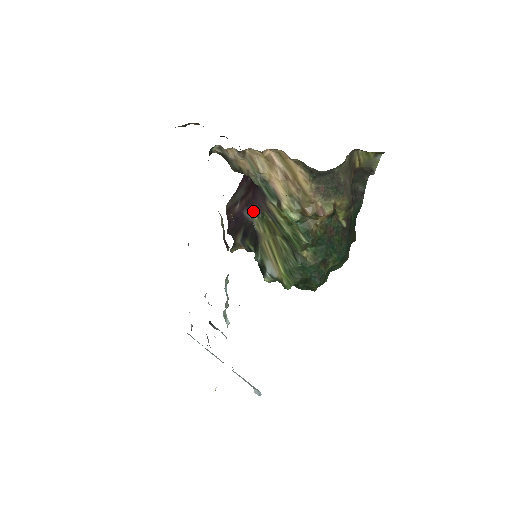
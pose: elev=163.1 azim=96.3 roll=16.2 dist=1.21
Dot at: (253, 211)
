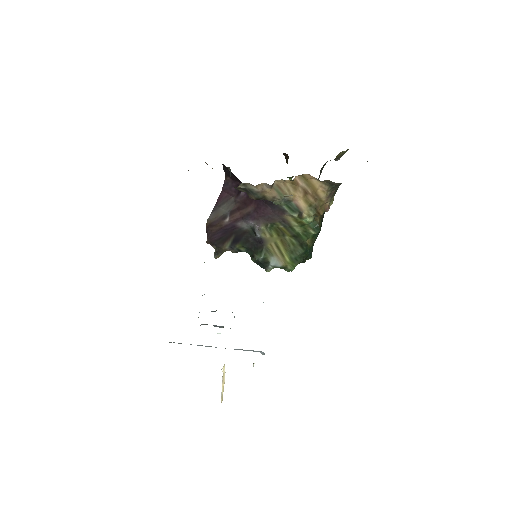
Dot at: (259, 223)
